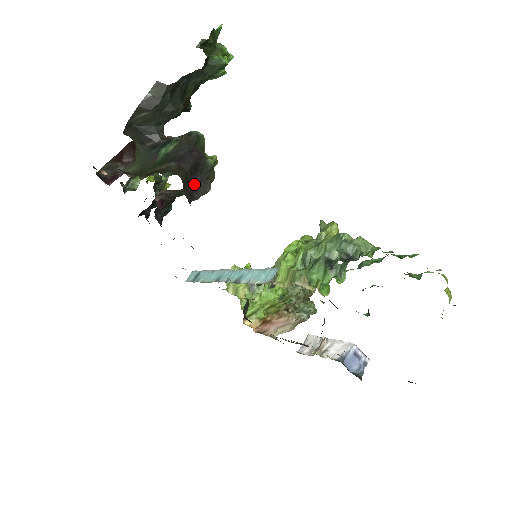
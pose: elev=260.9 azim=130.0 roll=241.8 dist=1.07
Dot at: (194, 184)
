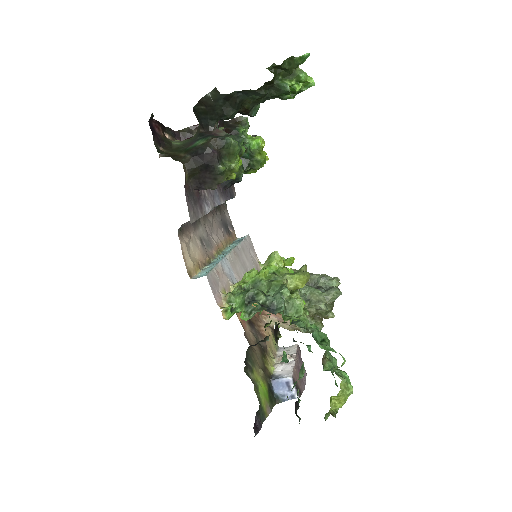
Dot at: (203, 178)
